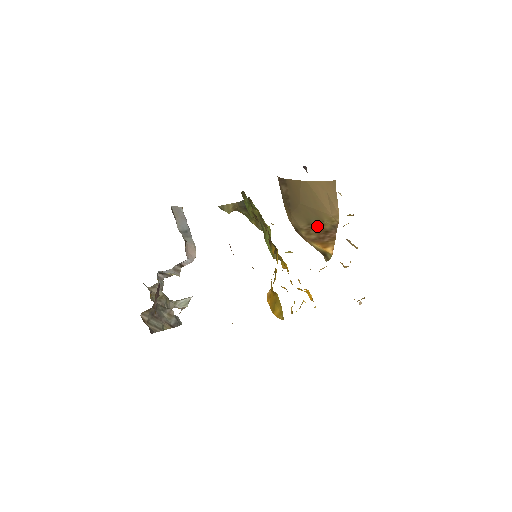
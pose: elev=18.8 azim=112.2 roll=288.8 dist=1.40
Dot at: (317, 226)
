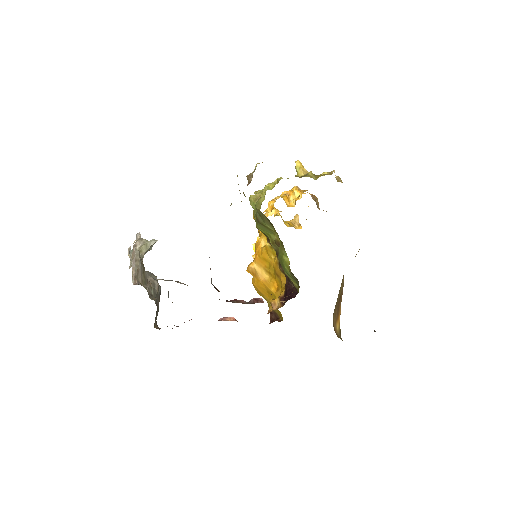
Dot at: (338, 299)
